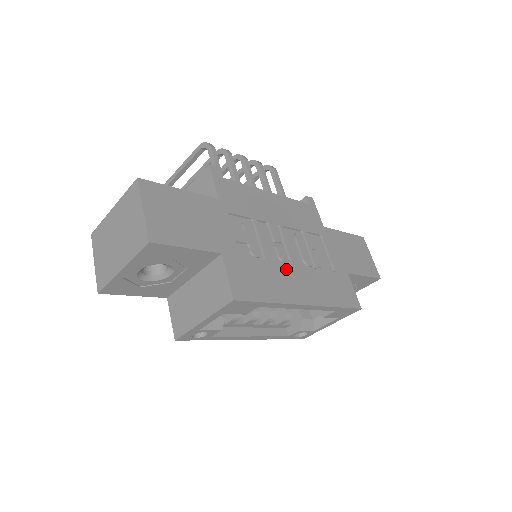
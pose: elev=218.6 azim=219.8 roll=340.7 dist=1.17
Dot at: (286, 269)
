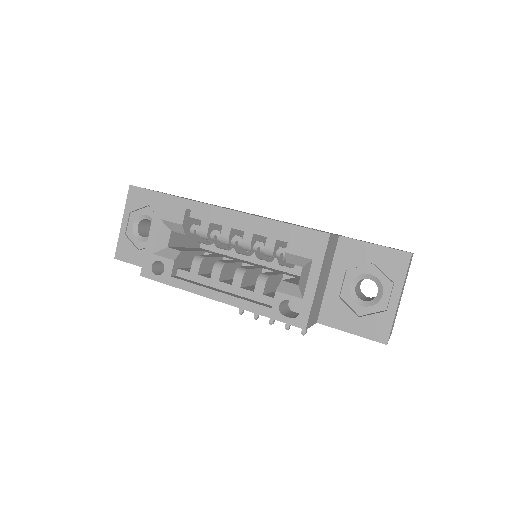
Dot at: occluded
